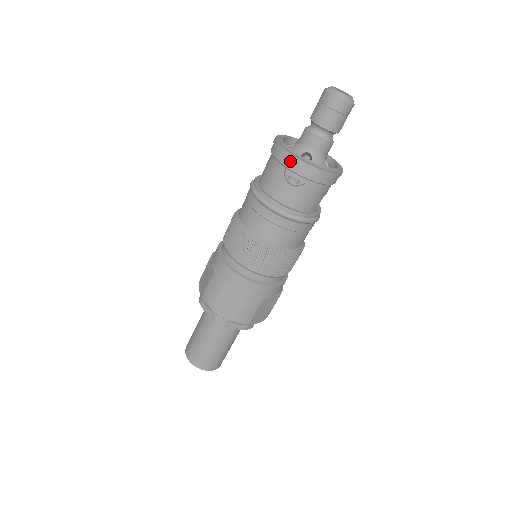
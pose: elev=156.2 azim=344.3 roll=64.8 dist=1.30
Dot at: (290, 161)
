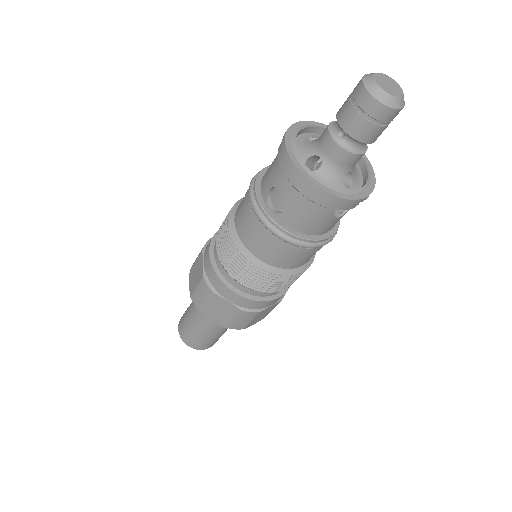
Dot at: (347, 204)
